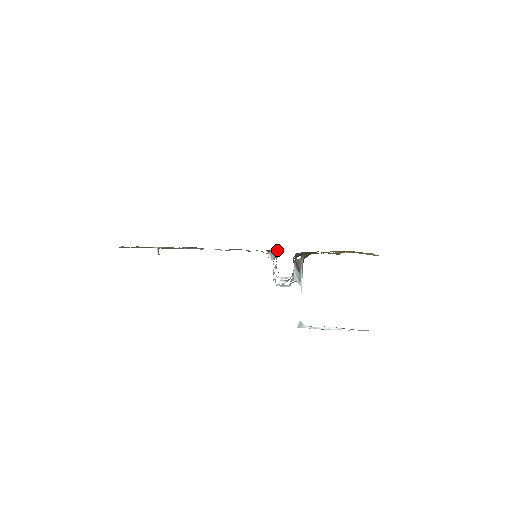
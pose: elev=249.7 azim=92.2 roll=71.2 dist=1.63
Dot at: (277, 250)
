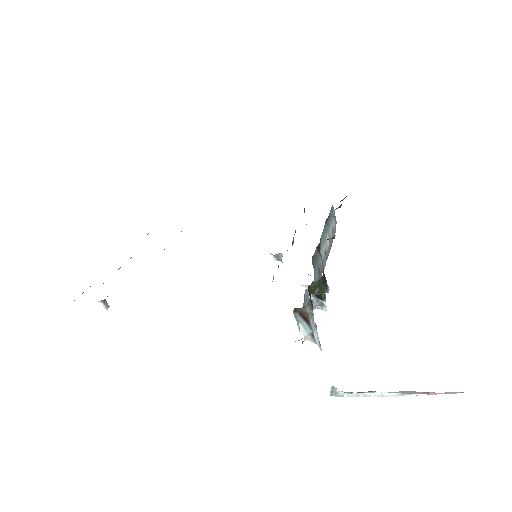
Dot at: occluded
